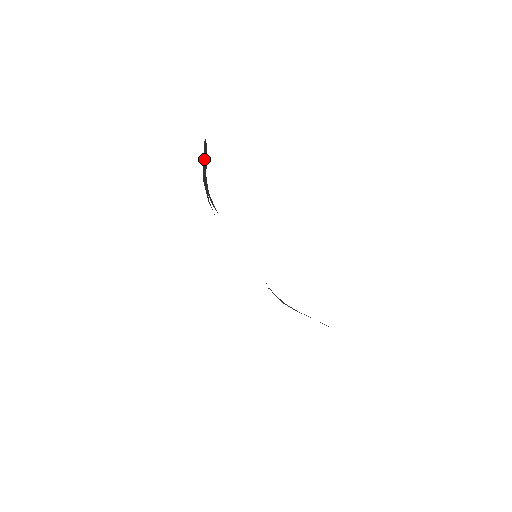
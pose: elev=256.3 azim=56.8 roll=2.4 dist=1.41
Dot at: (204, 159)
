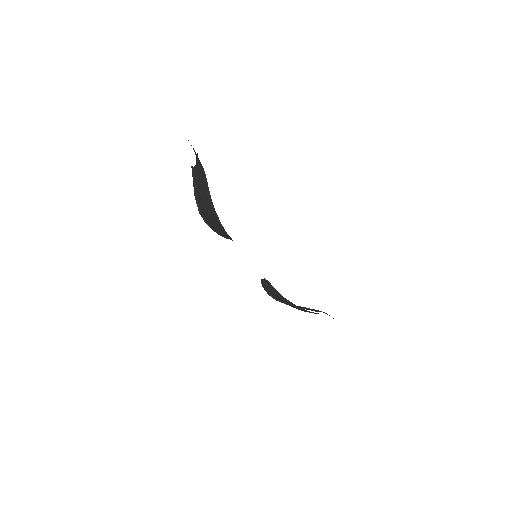
Dot at: (204, 177)
